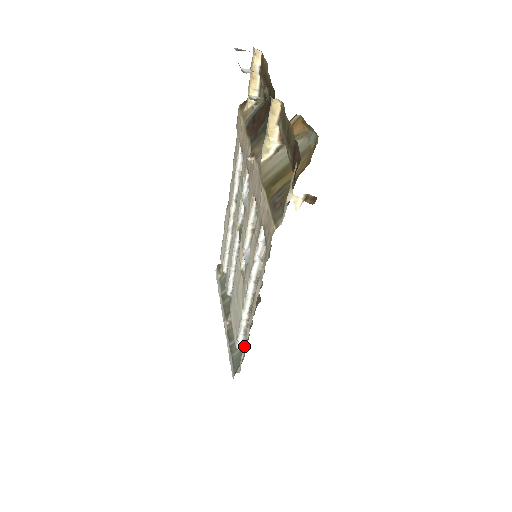
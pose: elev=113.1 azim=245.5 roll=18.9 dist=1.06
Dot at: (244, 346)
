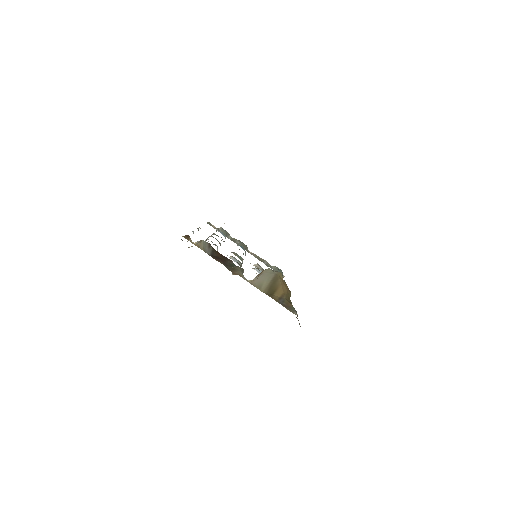
Dot at: occluded
